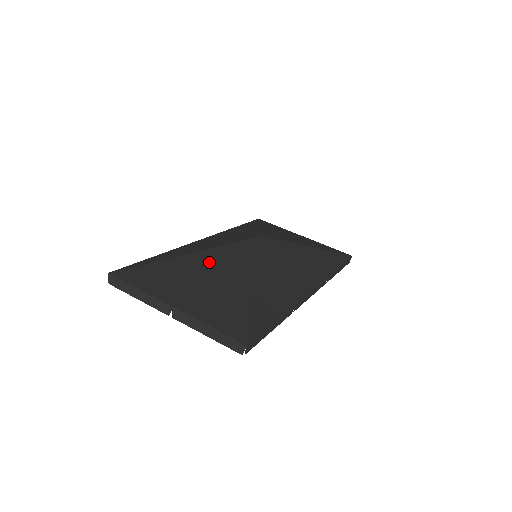
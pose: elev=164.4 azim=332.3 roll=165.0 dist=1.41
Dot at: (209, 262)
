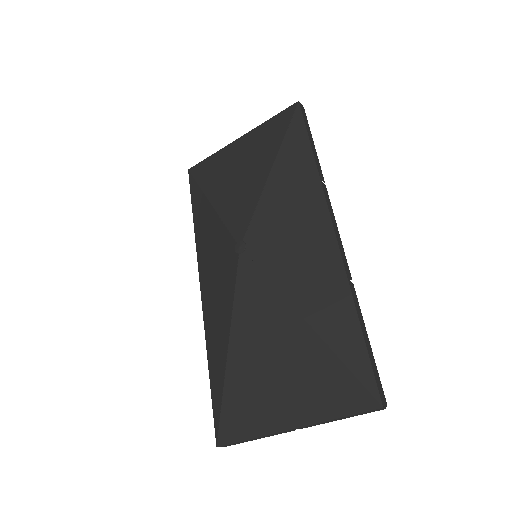
Dot at: (251, 341)
